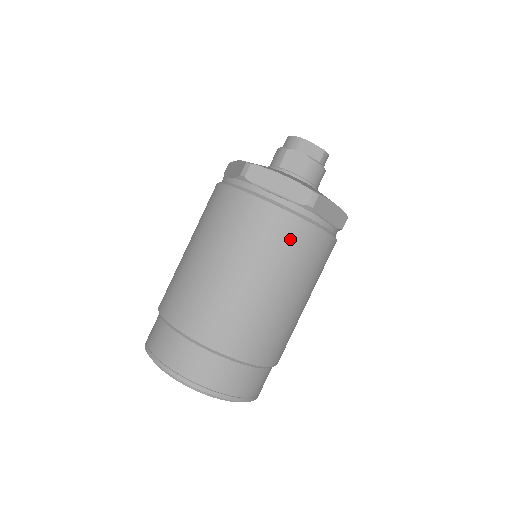
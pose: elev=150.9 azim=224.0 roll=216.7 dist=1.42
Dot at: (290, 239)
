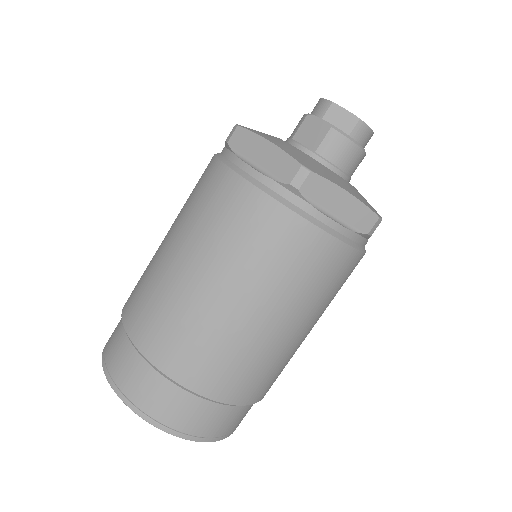
Dot at: (260, 230)
